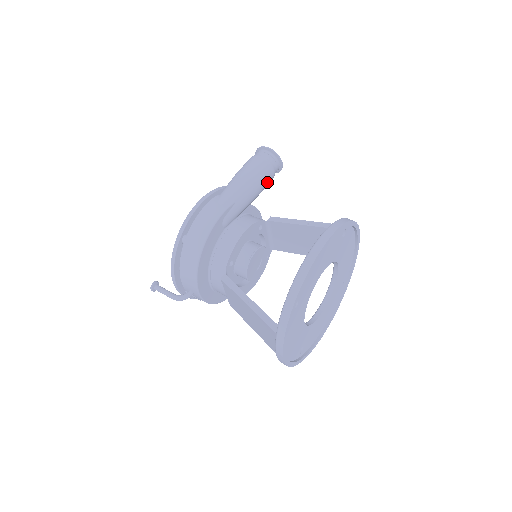
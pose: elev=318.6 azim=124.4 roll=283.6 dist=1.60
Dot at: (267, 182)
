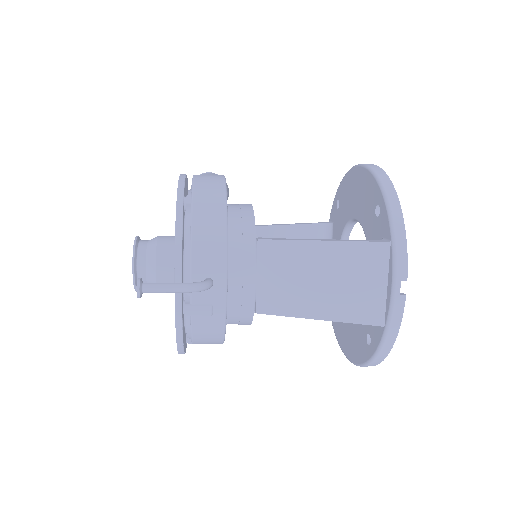
Dot at: occluded
